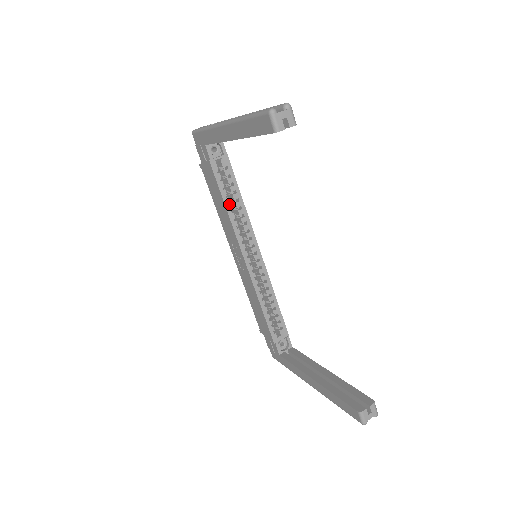
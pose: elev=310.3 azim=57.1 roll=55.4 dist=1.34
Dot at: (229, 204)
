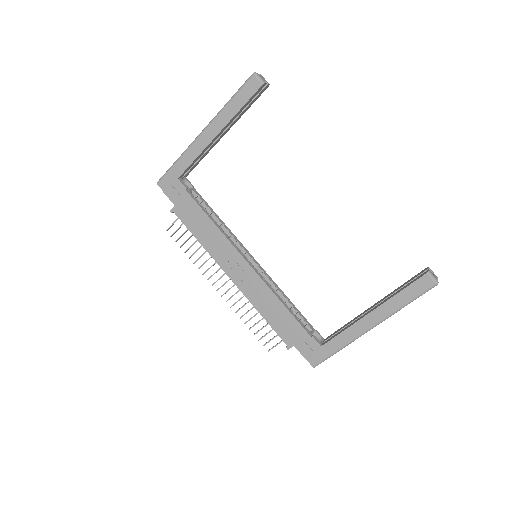
Dot at: occluded
